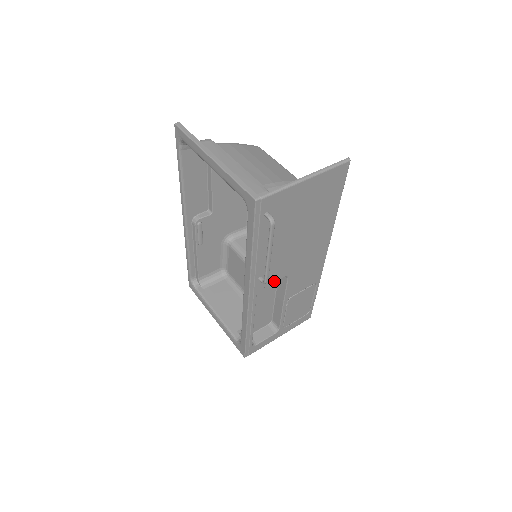
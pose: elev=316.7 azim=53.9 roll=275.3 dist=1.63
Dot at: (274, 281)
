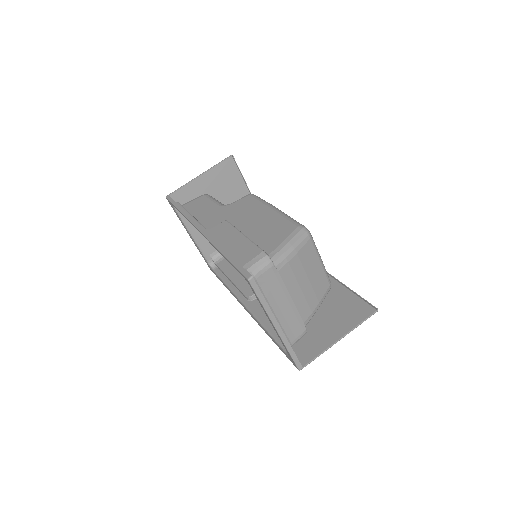
Dot at: occluded
